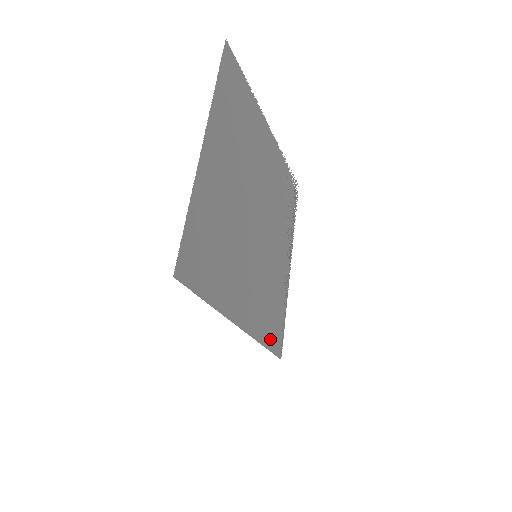
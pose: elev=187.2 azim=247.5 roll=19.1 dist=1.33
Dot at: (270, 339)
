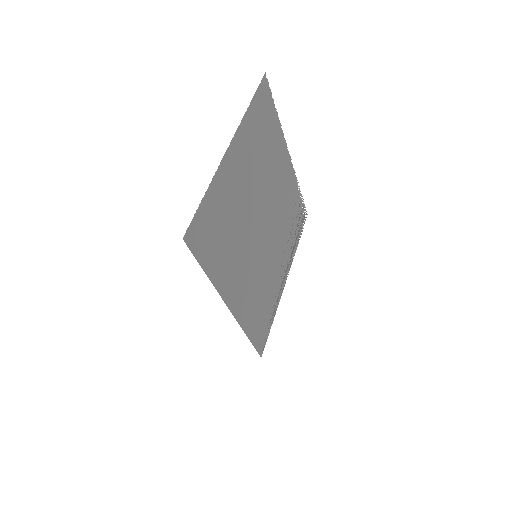
Dot at: (254, 334)
